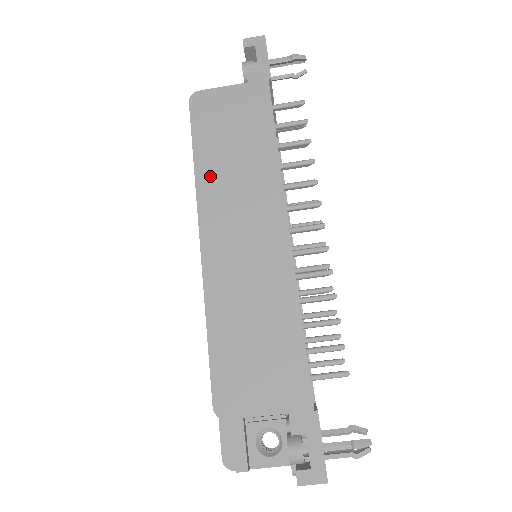
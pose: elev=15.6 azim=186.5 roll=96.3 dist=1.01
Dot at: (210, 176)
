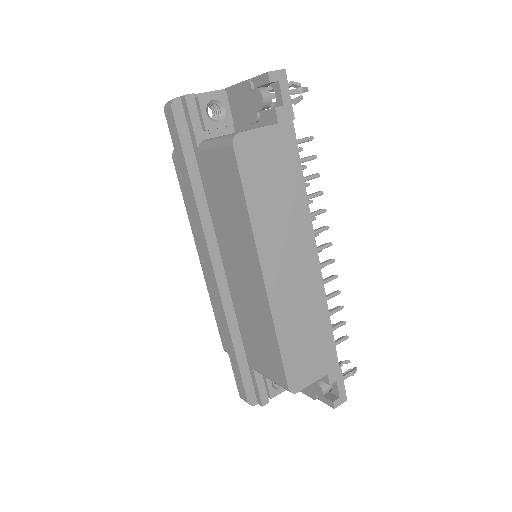
Dot at: (262, 221)
